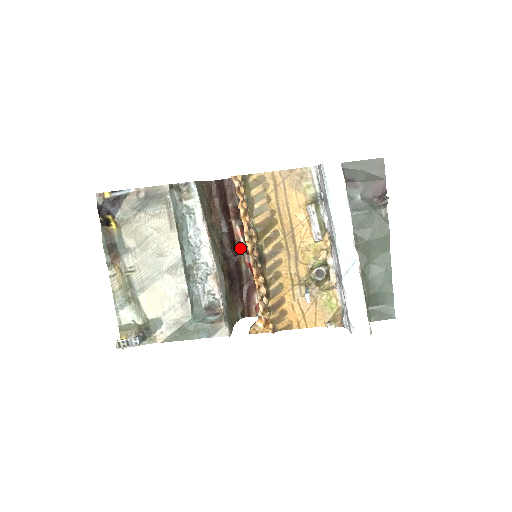
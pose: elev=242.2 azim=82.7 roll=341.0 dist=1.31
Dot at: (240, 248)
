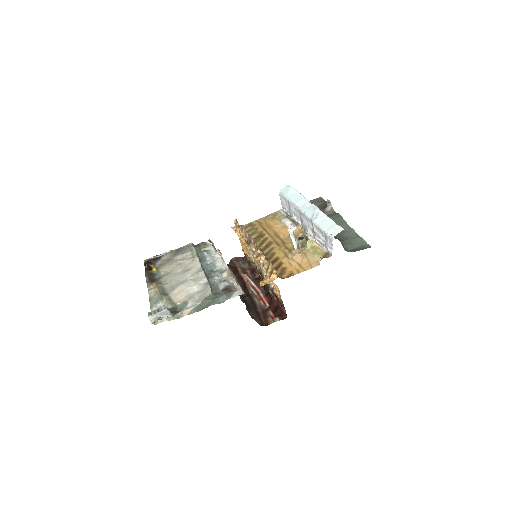
Dot at: (250, 287)
